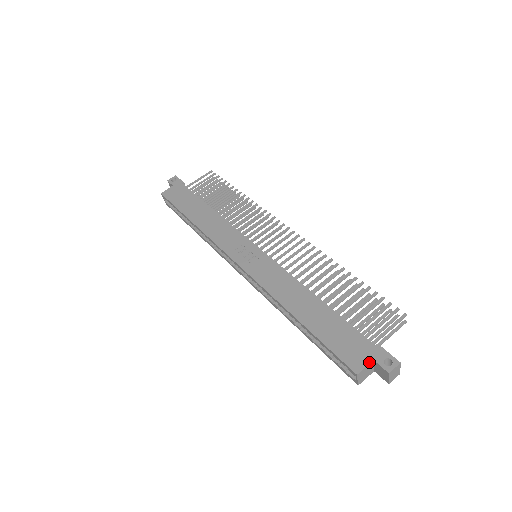
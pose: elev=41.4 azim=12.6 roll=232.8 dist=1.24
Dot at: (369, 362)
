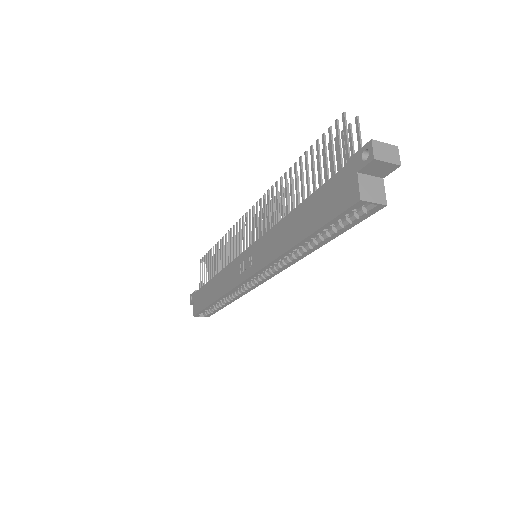
Dot at: (356, 179)
